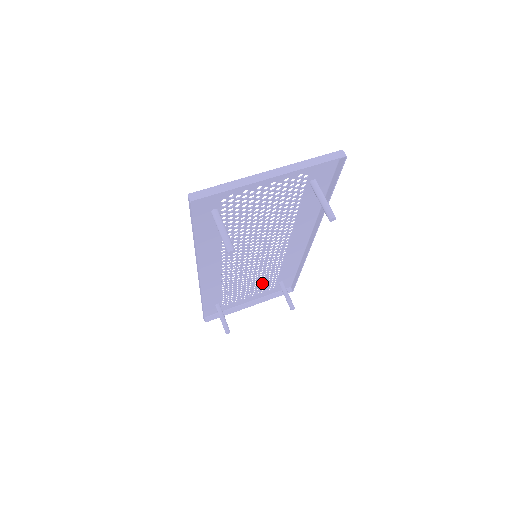
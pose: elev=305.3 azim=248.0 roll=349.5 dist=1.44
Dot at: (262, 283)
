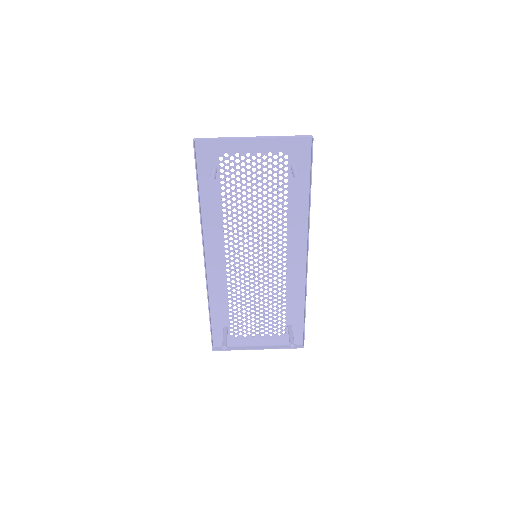
Dot at: occluded
